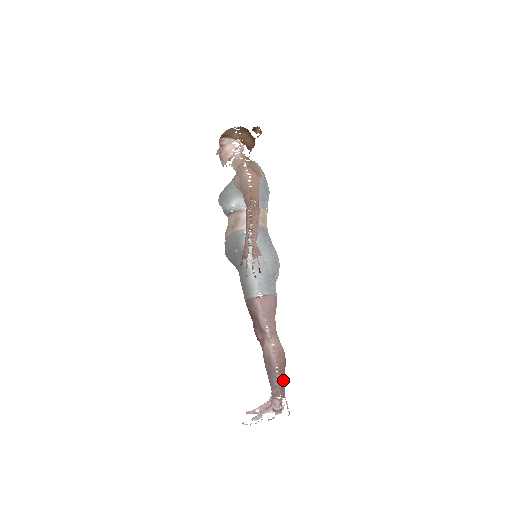
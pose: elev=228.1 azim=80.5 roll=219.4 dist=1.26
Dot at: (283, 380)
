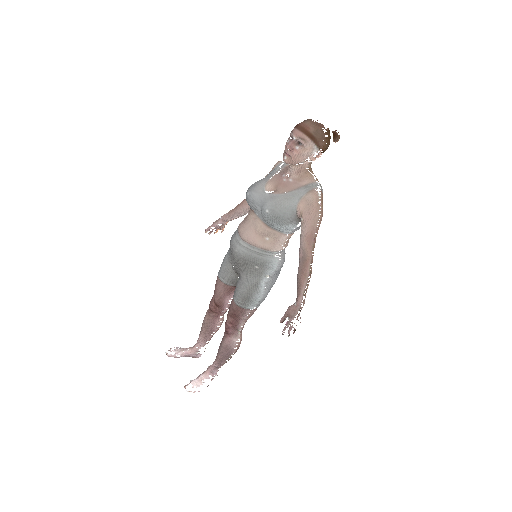
Dot at: (229, 359)
